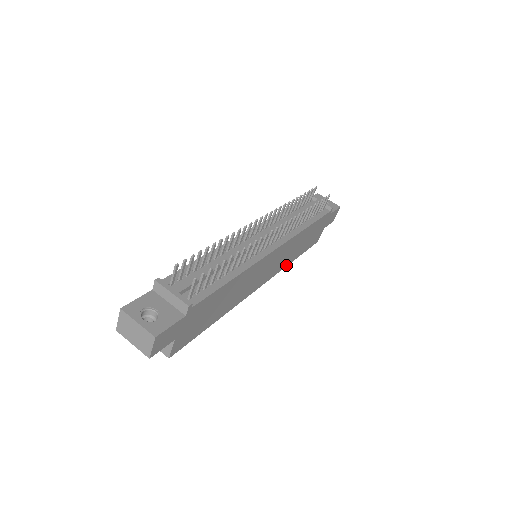
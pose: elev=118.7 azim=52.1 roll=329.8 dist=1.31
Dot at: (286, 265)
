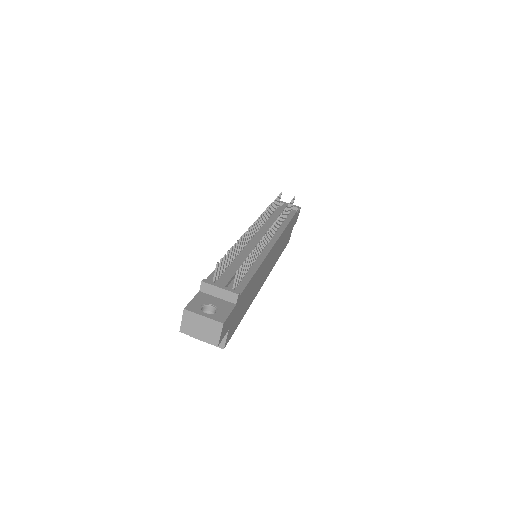
Dot at: (275, 263)
